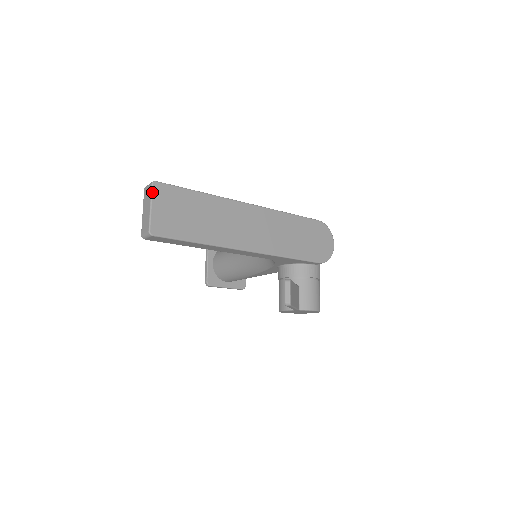
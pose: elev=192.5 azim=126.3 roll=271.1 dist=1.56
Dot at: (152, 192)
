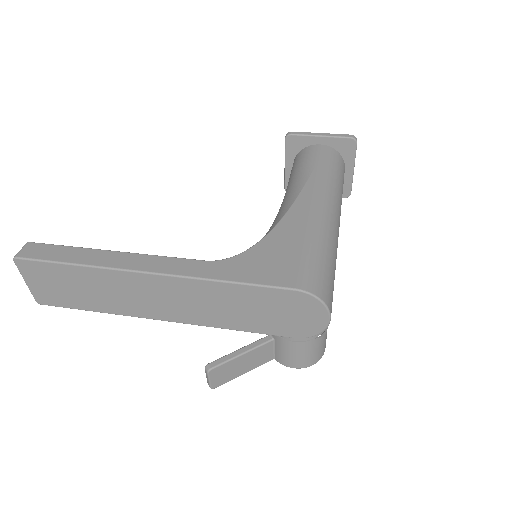
Dot at: (18, 269)
